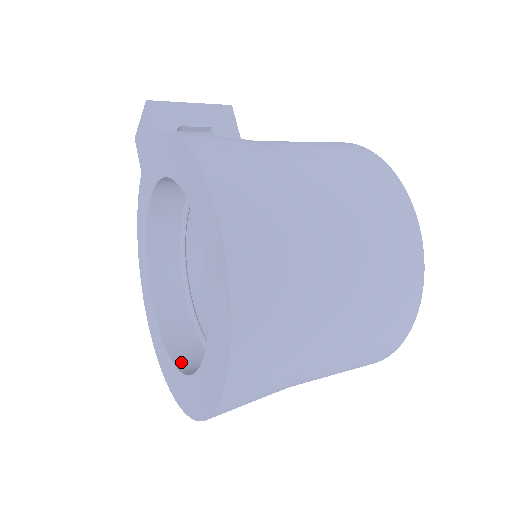
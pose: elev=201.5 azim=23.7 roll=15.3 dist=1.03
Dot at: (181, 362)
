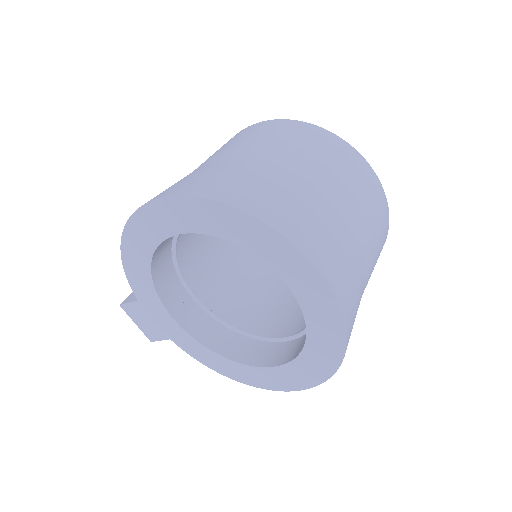
Dot at: occluded
